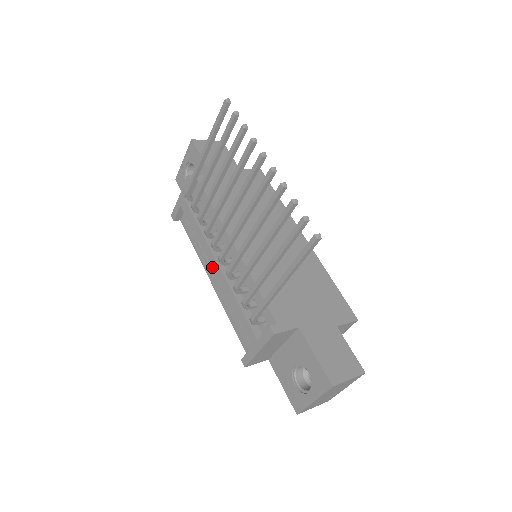
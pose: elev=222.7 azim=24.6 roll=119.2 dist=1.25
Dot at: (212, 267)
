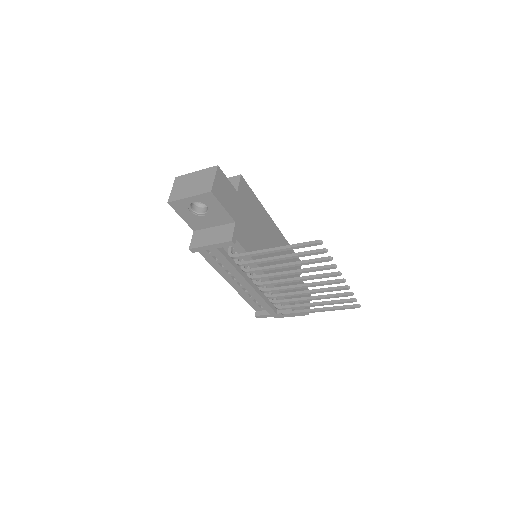
Dot at: (242, 285)
